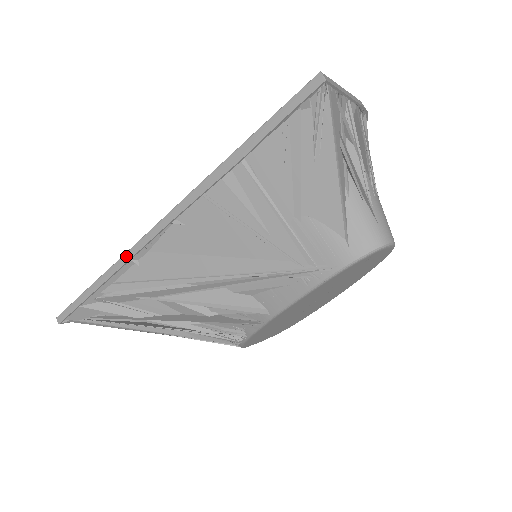
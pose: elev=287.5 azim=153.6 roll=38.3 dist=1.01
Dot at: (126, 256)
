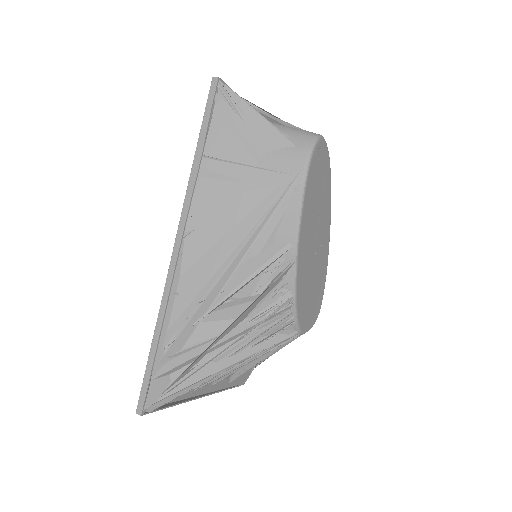
Dot at: (165, 291)
